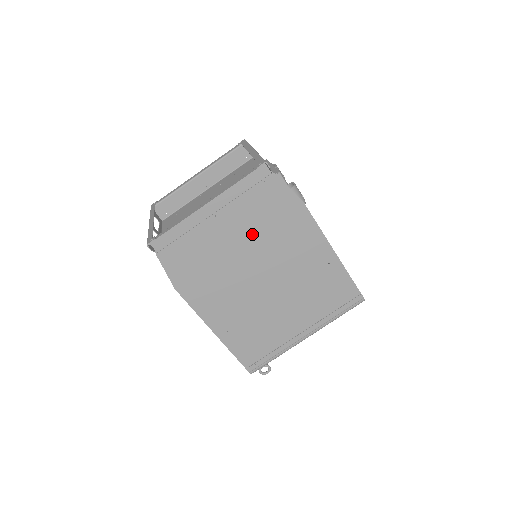
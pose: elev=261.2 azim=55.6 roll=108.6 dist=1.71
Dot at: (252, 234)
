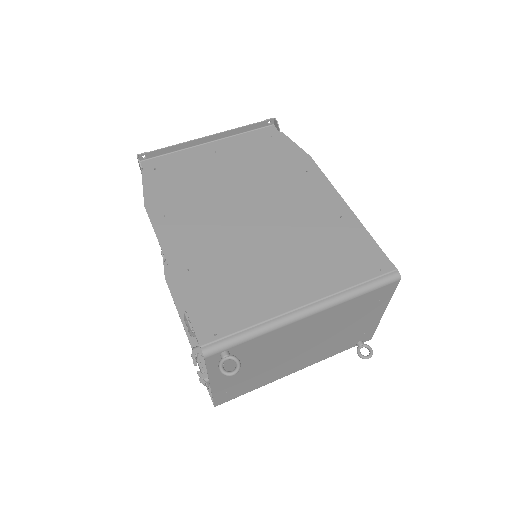
Dot at: (250, 173)
